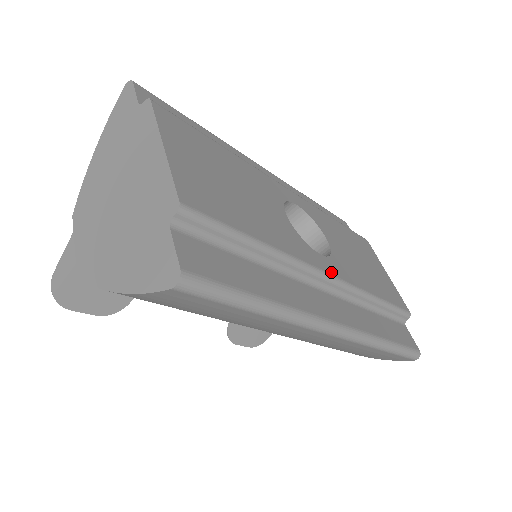
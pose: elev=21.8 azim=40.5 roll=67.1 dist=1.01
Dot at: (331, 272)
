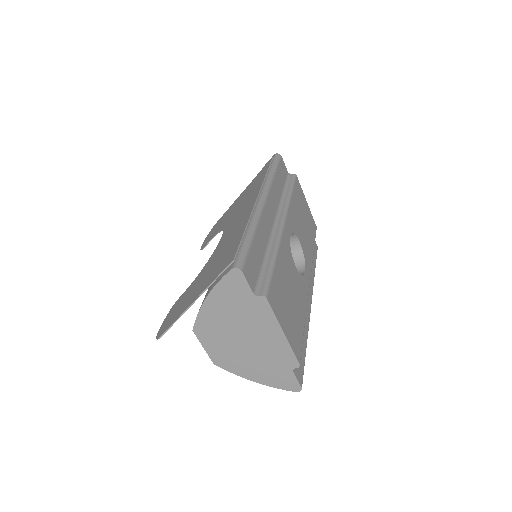
Dot at: (309, 279)
